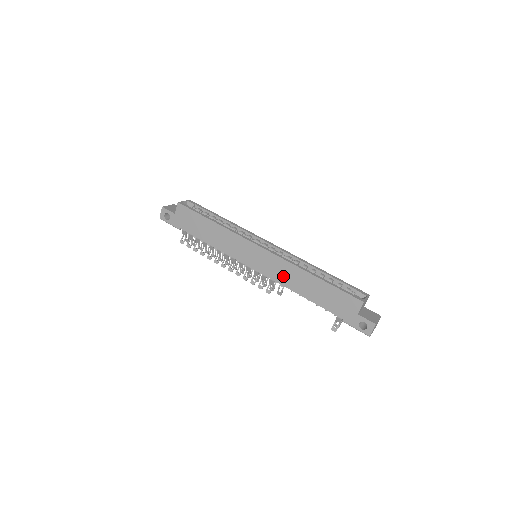
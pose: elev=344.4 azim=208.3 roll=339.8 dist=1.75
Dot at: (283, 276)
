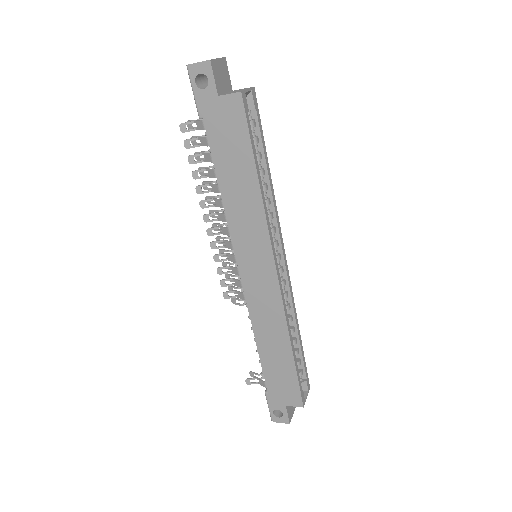
Dot at: (262, 314)
